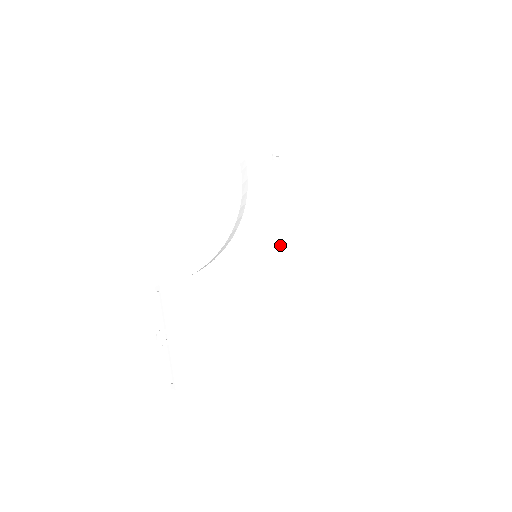
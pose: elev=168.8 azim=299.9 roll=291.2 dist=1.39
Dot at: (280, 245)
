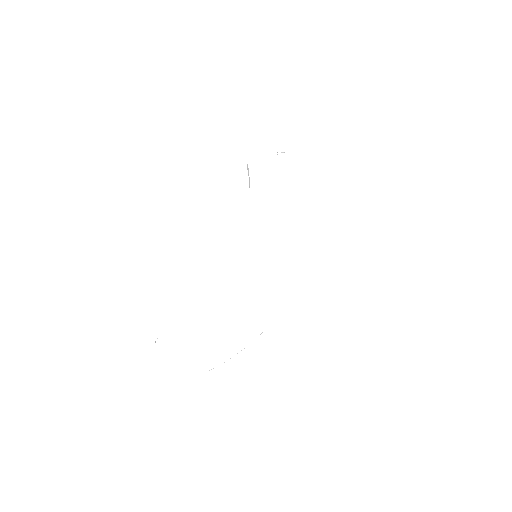
Dot at: (284, 241)
